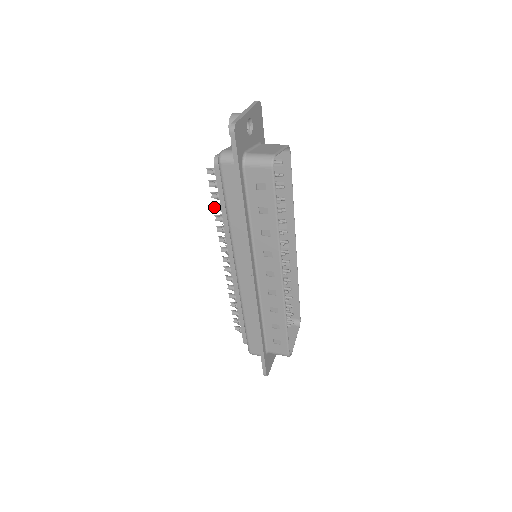
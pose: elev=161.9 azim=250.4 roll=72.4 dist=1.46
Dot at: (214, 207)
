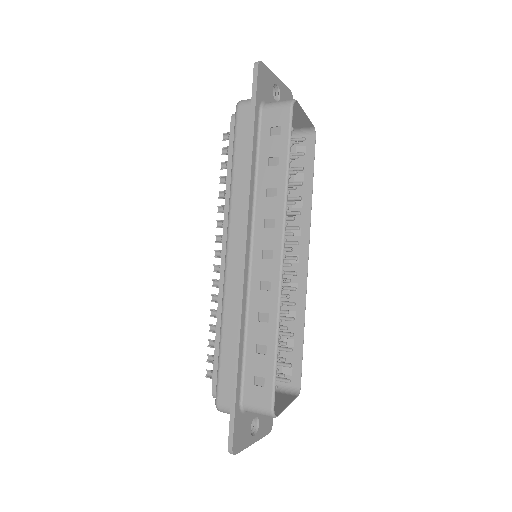
Dot at: (221, 182)
